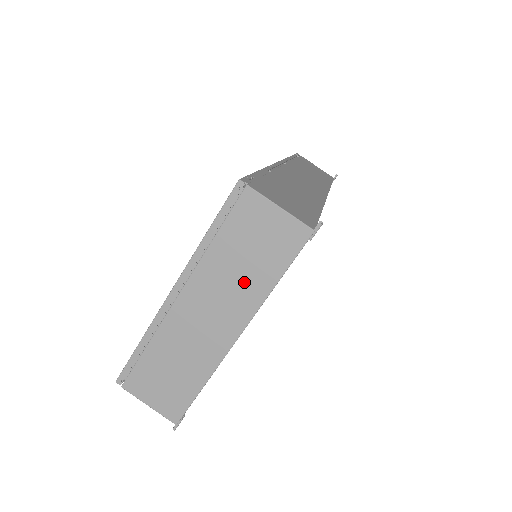
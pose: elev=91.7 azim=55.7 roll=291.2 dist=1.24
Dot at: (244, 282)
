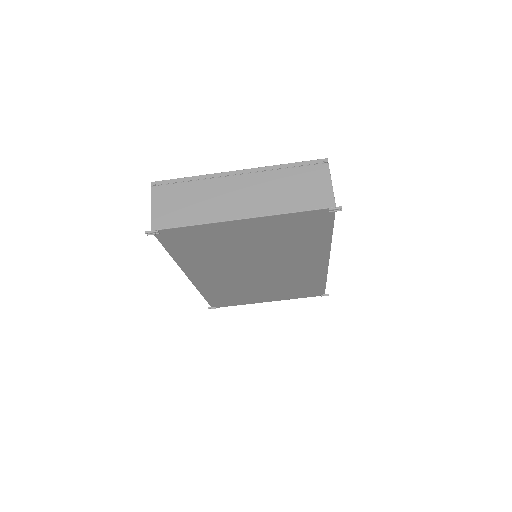
Dot at: (277, 198)
